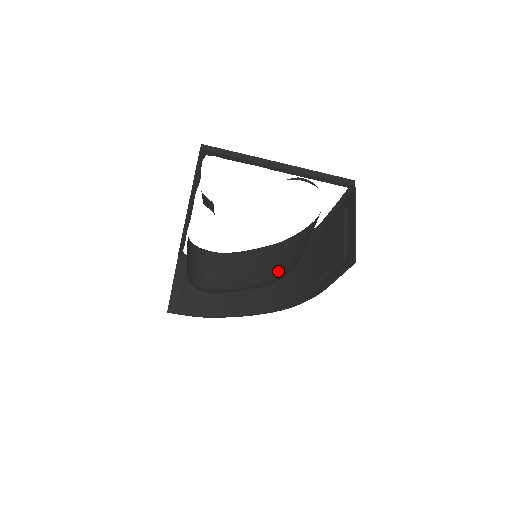
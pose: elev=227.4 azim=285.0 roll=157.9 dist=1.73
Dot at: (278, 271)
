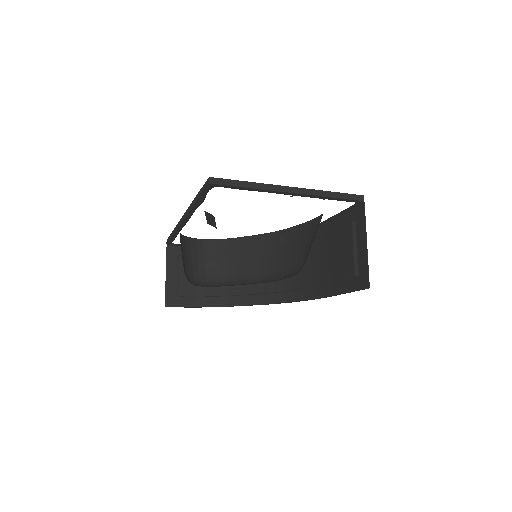
Dot at: (277, 266)
